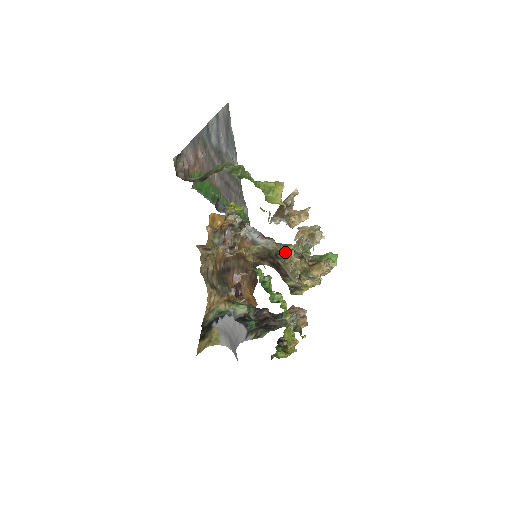
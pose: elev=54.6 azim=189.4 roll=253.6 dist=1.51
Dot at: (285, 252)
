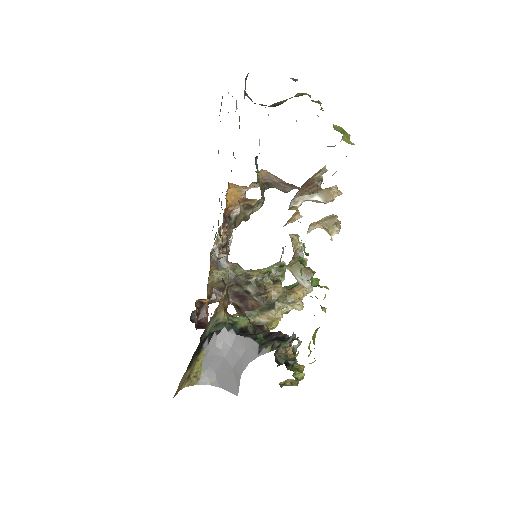
Dot at: (260, 273)
